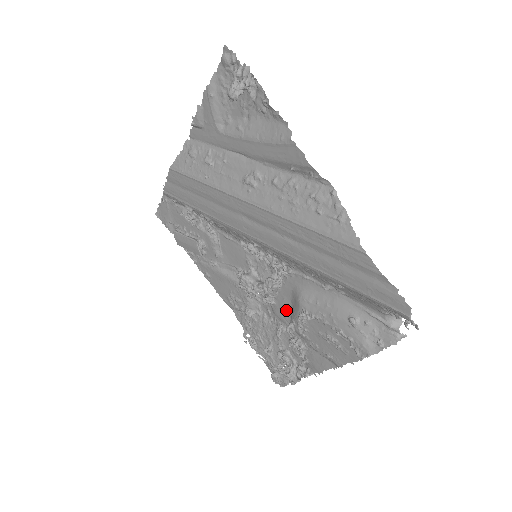
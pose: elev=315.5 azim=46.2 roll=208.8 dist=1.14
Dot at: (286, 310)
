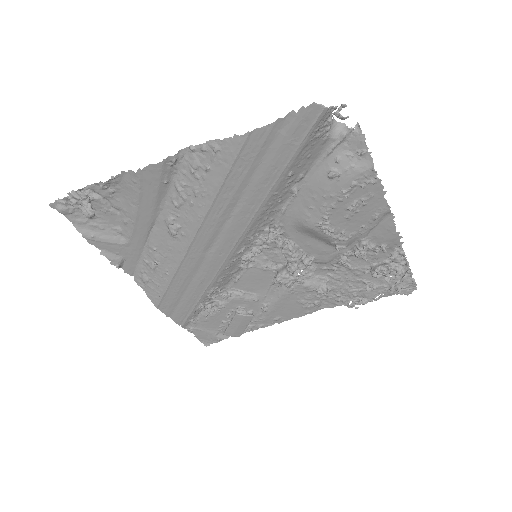
Dot at: (322, 248)
